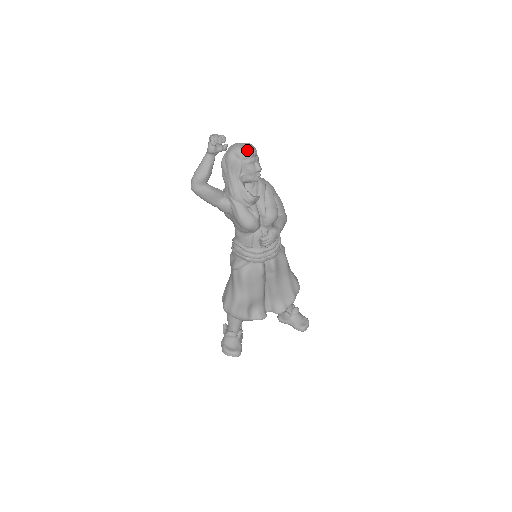
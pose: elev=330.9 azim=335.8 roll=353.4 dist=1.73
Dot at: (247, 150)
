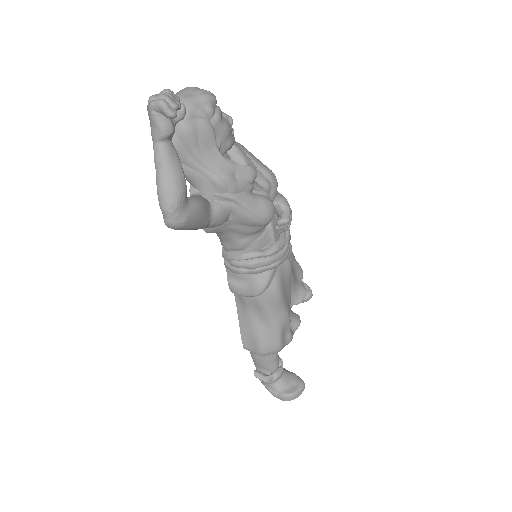
Dot at: (207, 97)
